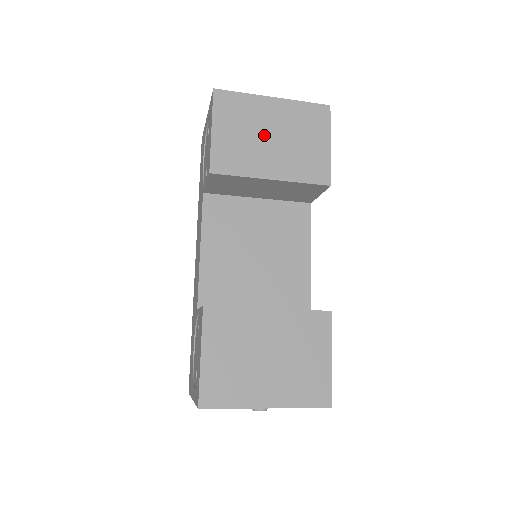
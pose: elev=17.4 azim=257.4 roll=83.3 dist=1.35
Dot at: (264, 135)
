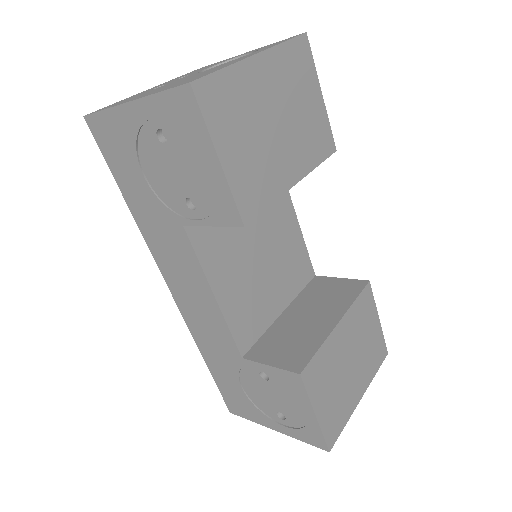
Dot at: (269, 126)
